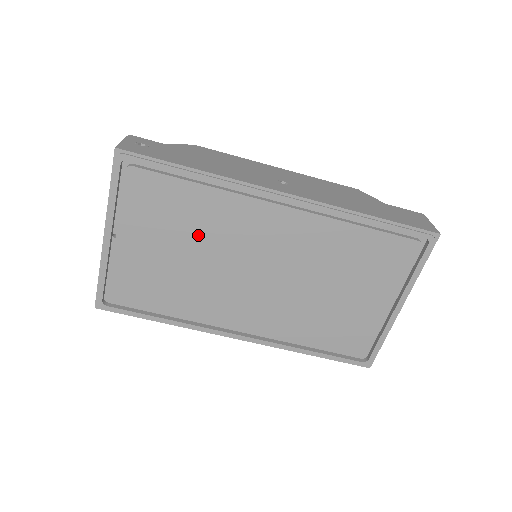
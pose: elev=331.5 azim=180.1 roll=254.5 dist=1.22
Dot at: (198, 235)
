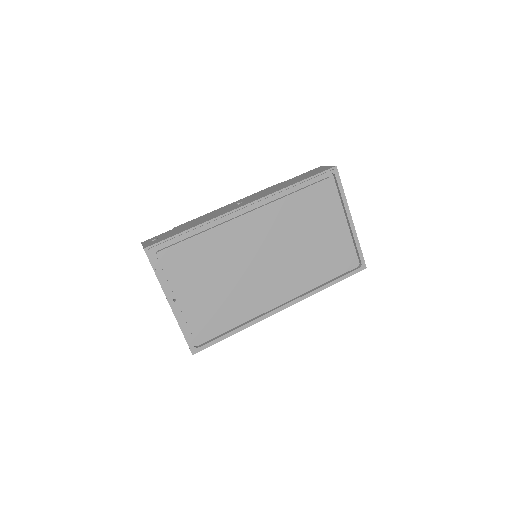
Dot at: (218, 263)
